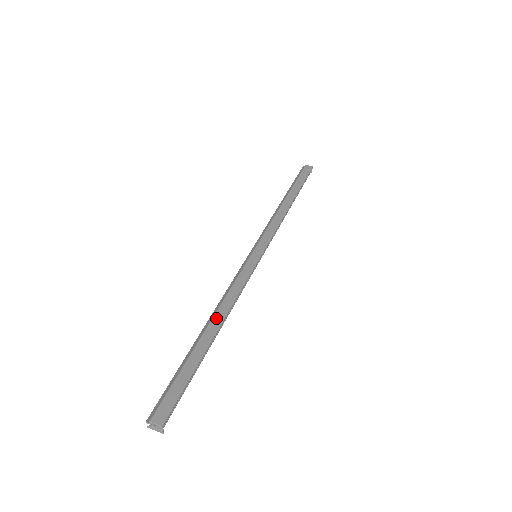
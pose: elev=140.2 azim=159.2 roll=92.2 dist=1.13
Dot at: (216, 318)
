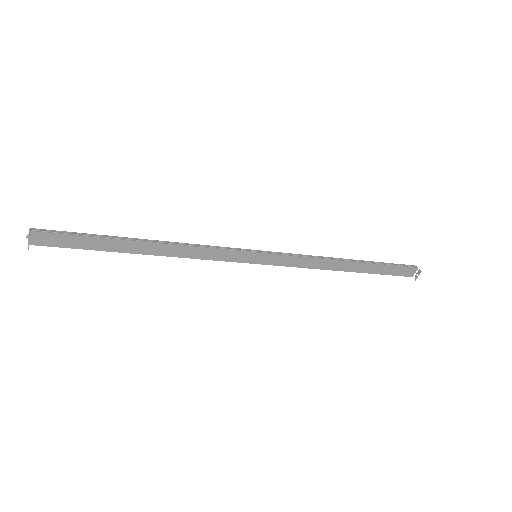
Dot at: (159, 247)
